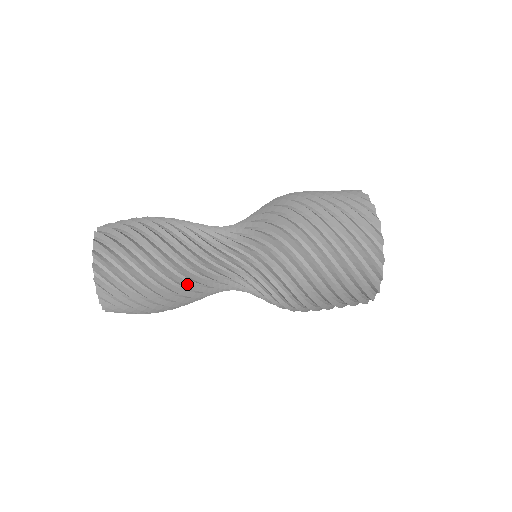
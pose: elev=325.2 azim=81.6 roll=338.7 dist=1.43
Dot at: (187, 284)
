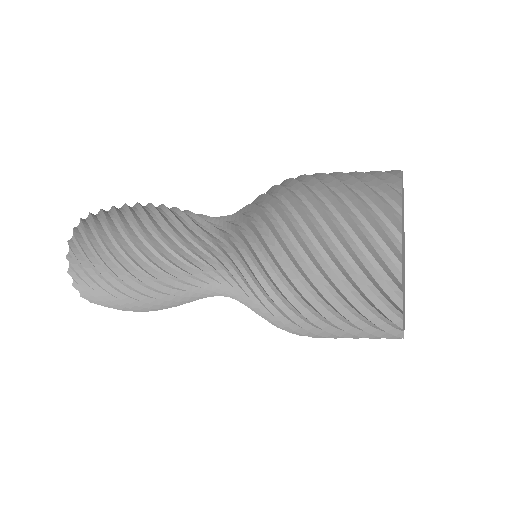
Dot at: (154, 272)
